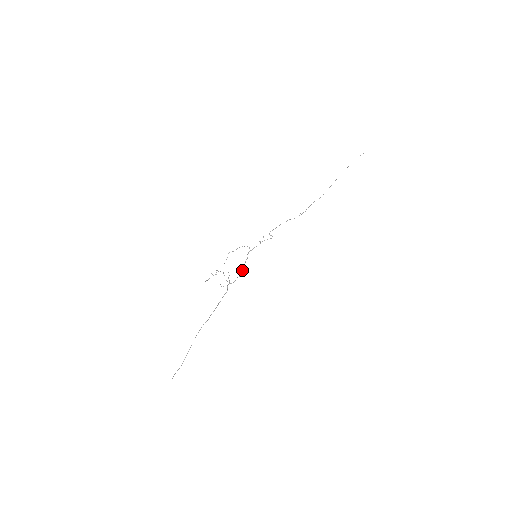
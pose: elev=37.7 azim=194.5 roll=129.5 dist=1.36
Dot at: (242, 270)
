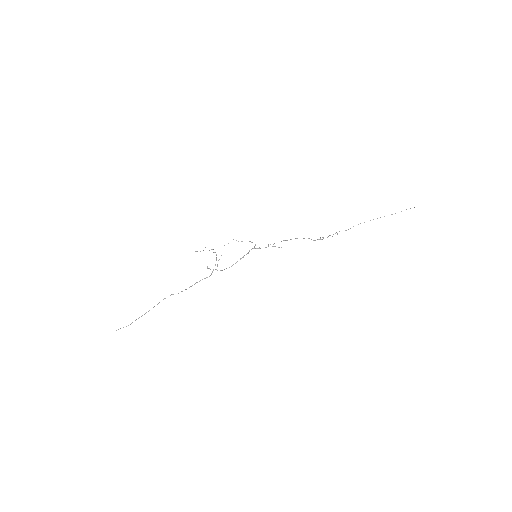
Dot at: (235, 263)
